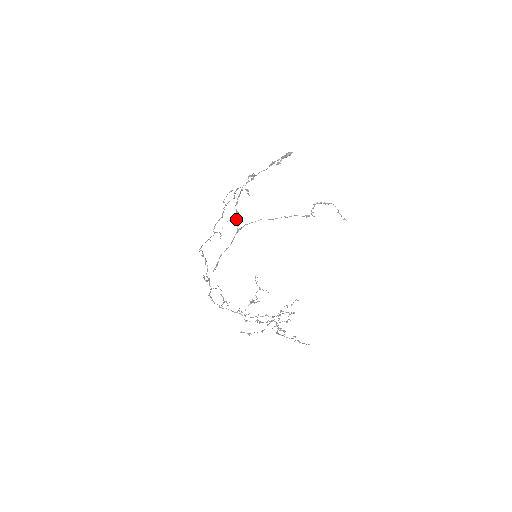
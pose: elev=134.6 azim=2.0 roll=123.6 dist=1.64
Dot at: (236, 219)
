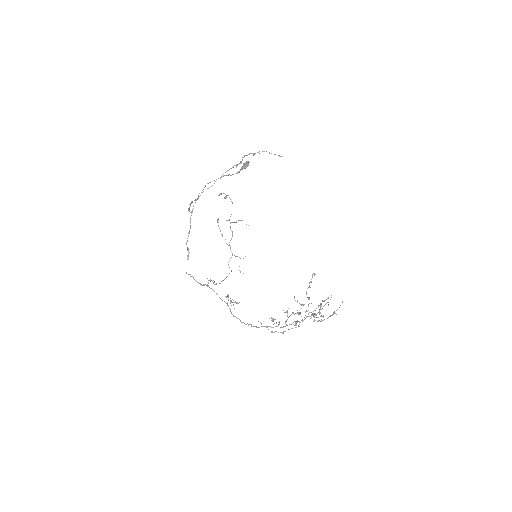
Dot at: (188, 208)
